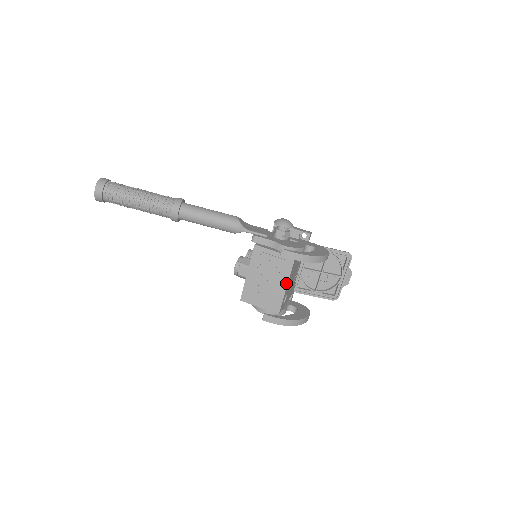
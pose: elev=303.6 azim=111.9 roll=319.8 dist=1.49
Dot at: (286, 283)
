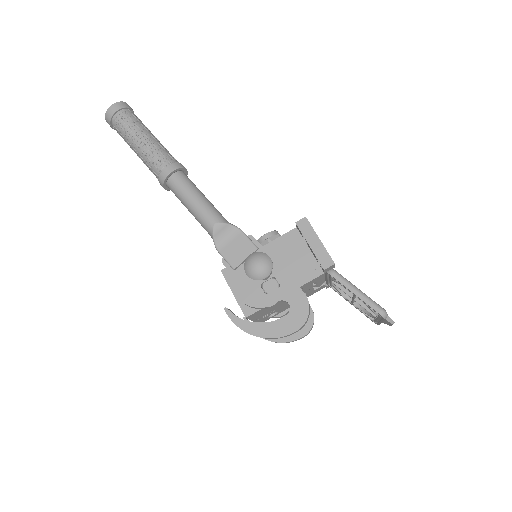
Dot at: occluded
